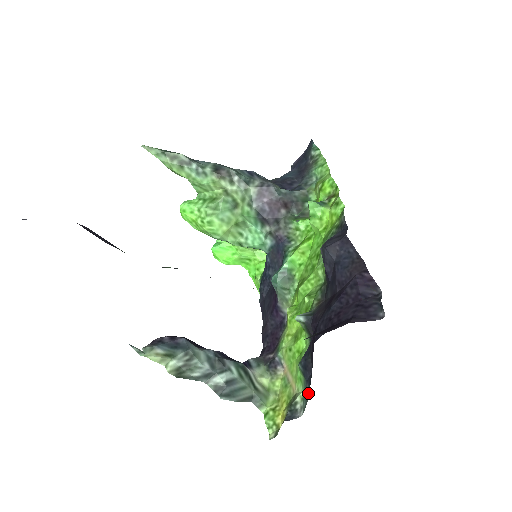
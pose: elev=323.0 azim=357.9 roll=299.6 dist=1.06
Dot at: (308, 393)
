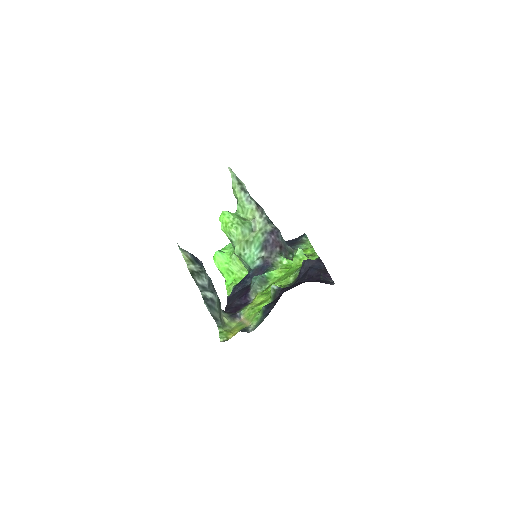
Dot at: occluded
